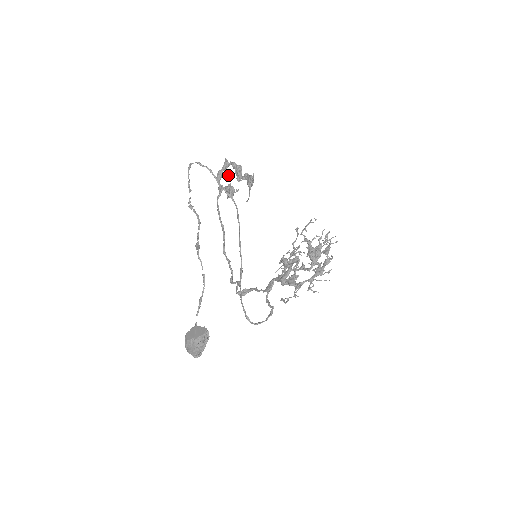
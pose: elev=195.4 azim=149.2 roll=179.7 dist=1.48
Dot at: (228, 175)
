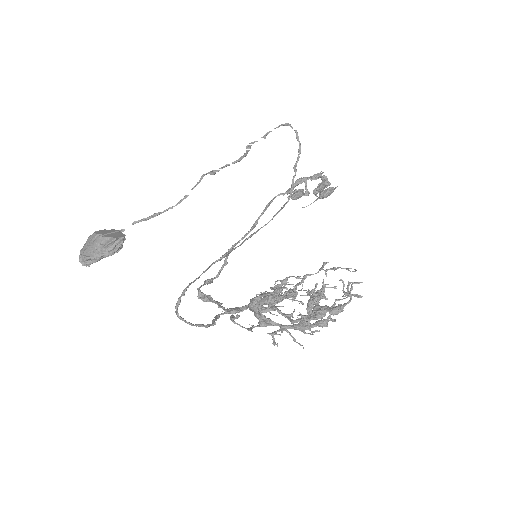
Dot at: occluded
